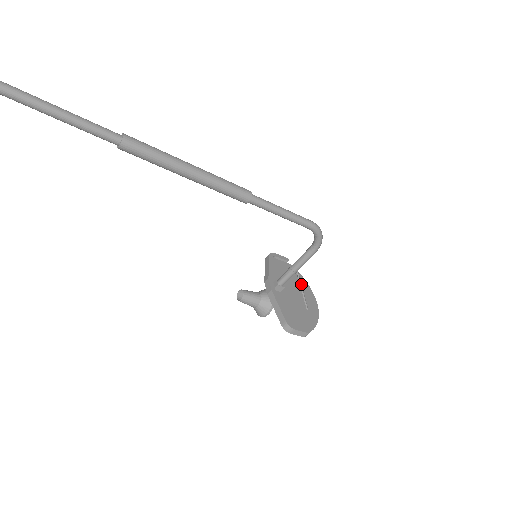
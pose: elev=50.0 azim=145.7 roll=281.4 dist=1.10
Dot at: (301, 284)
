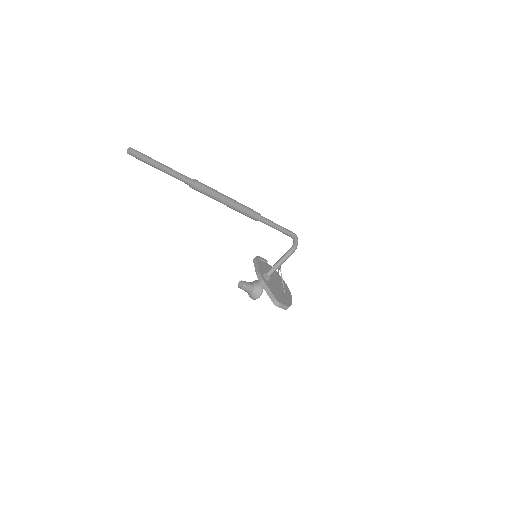
Dot at: occluded
